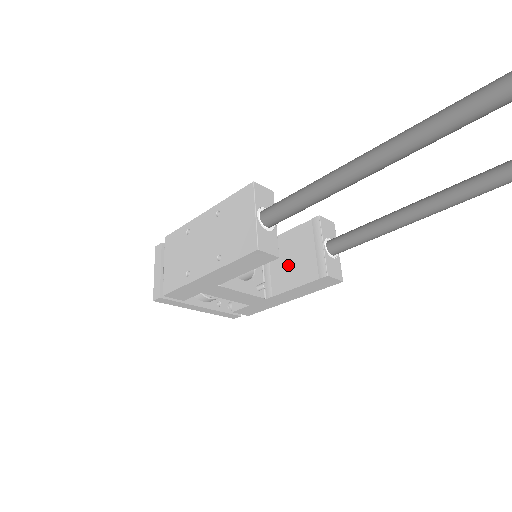
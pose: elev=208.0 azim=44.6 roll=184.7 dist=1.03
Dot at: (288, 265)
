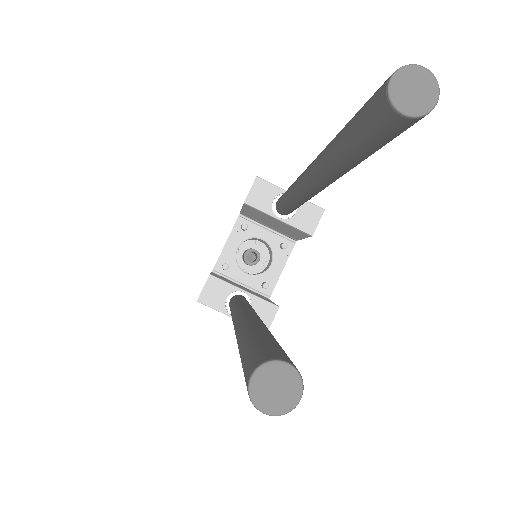
Dot at: (277, 227)
